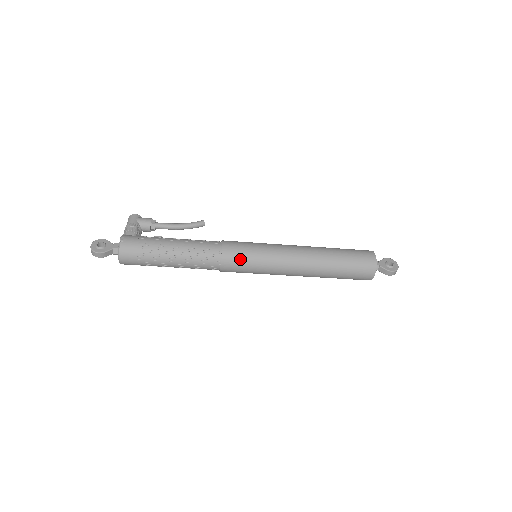
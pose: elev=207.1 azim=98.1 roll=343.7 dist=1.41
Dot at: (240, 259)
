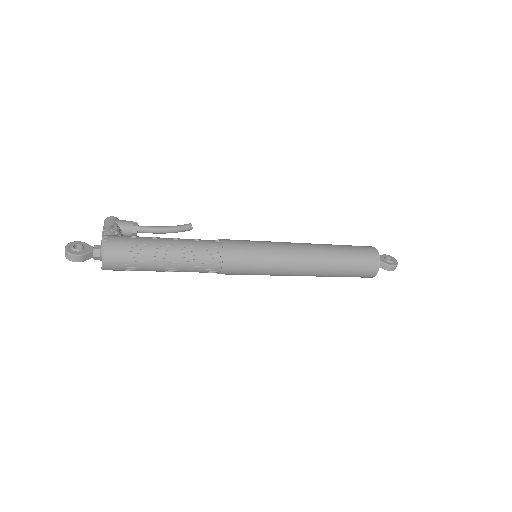
Dot at: (243, 256)
